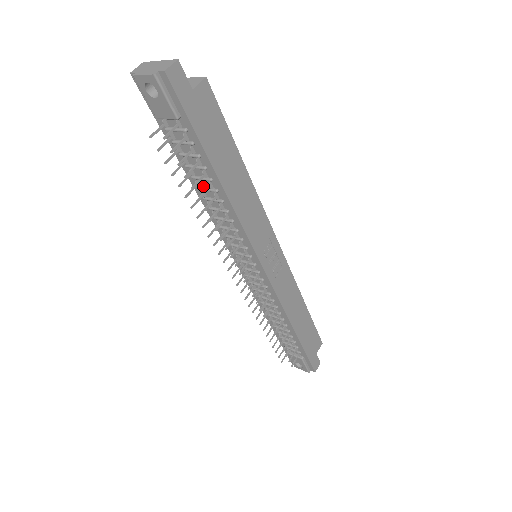
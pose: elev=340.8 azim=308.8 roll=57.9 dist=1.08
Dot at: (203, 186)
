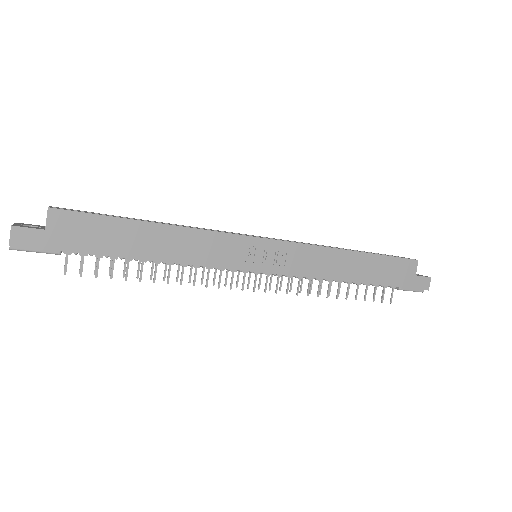
Dot at: occluded
